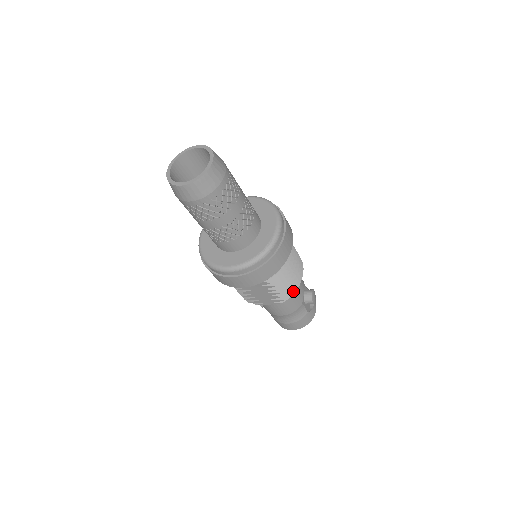
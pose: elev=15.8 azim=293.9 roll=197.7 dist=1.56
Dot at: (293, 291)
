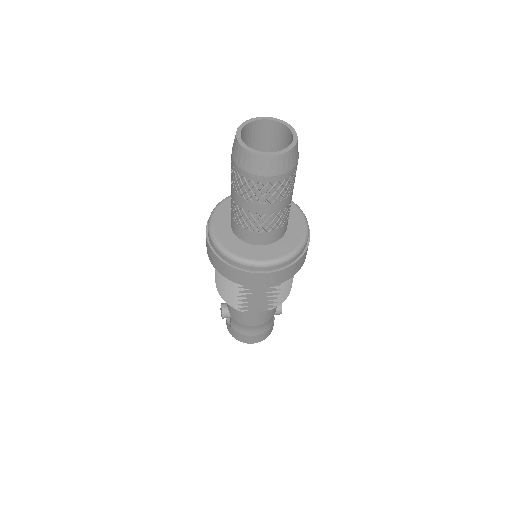
Dot at: (286, 297)
